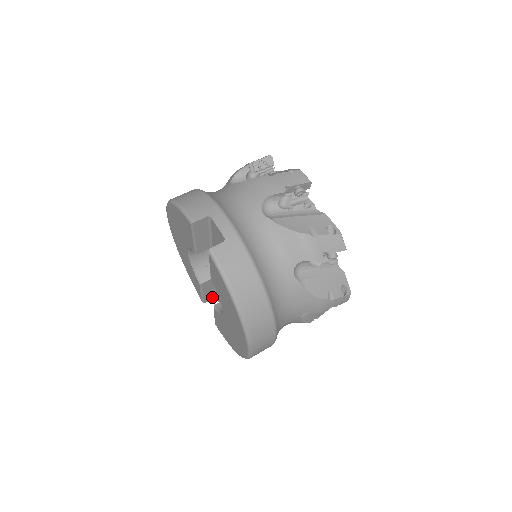
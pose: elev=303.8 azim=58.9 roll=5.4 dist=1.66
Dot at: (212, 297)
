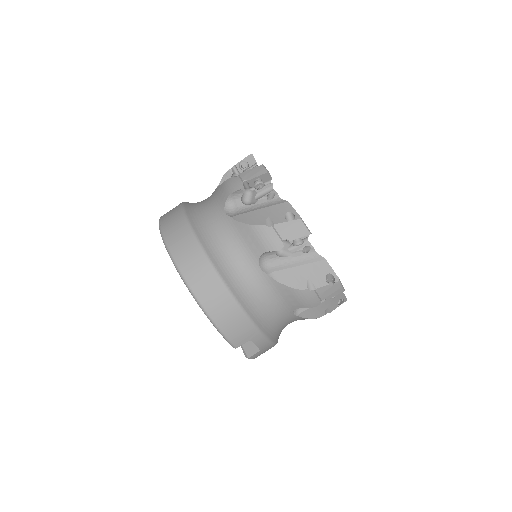
Dot at: occluded
